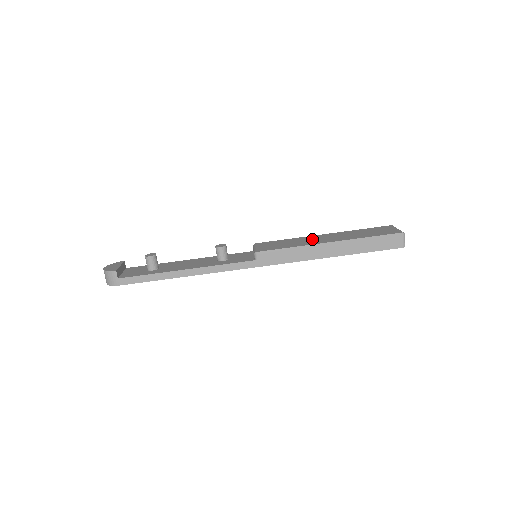
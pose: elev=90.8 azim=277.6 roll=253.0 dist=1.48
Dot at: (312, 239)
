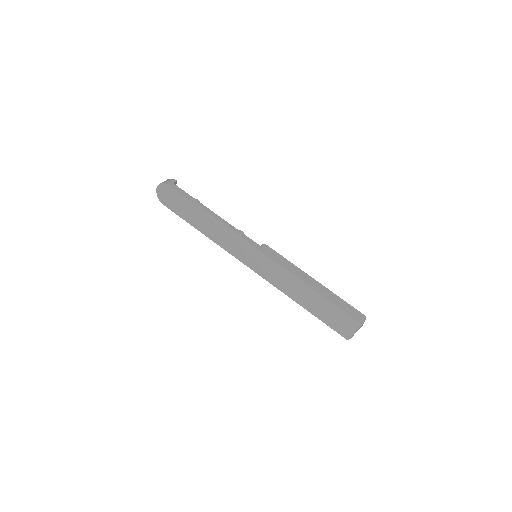
Dot at: occluded
